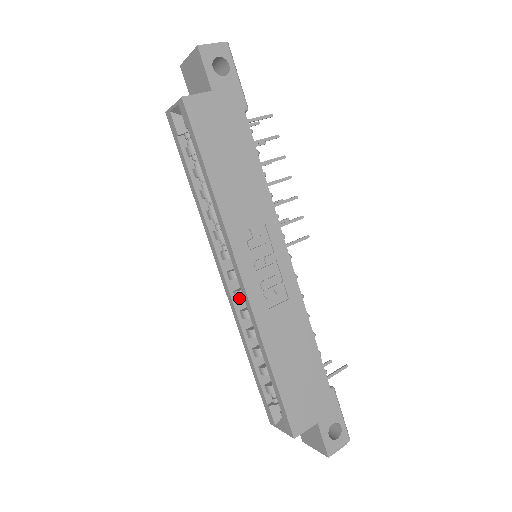
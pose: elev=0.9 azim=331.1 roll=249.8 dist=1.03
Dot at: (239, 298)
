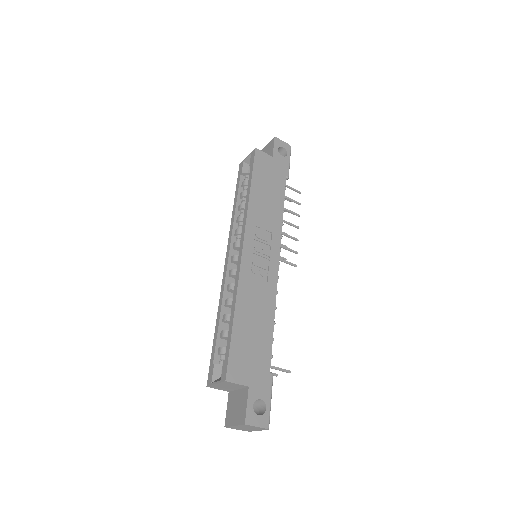
Dot at: (232, 274)
